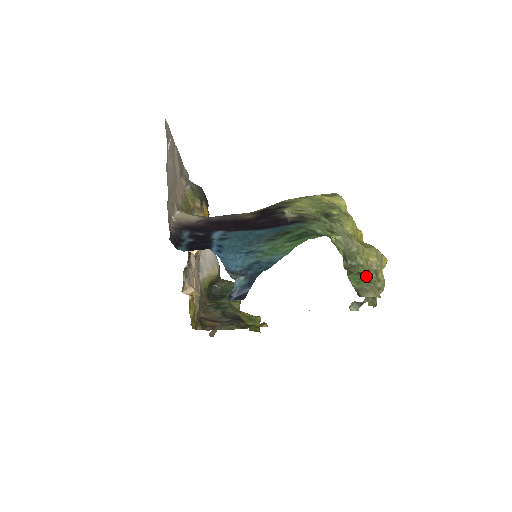
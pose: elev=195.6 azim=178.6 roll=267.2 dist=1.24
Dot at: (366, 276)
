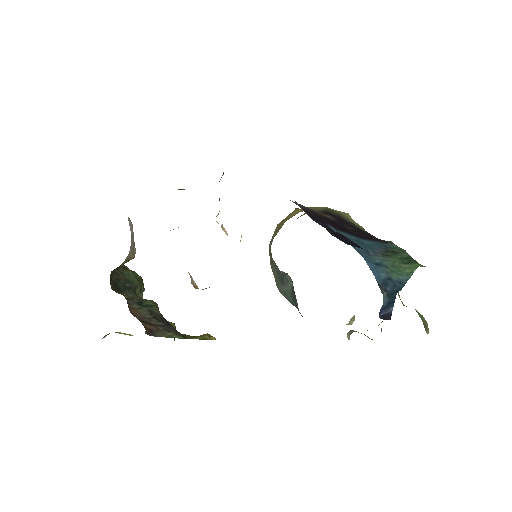
Dot at: occluded
